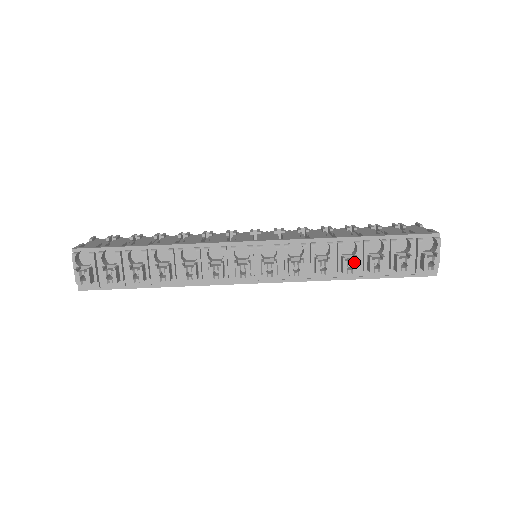
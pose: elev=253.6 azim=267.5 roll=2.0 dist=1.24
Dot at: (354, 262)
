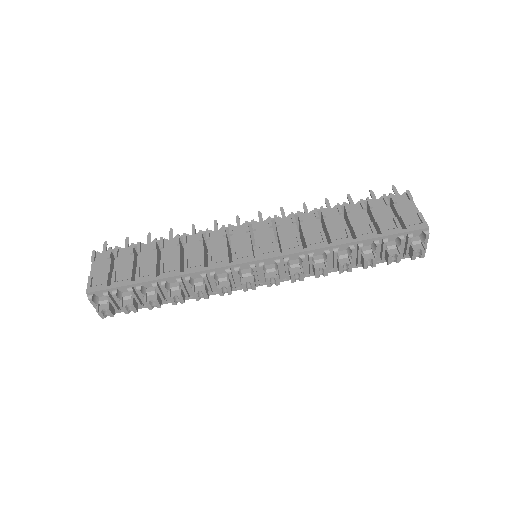
Dot at: (349, 265)
